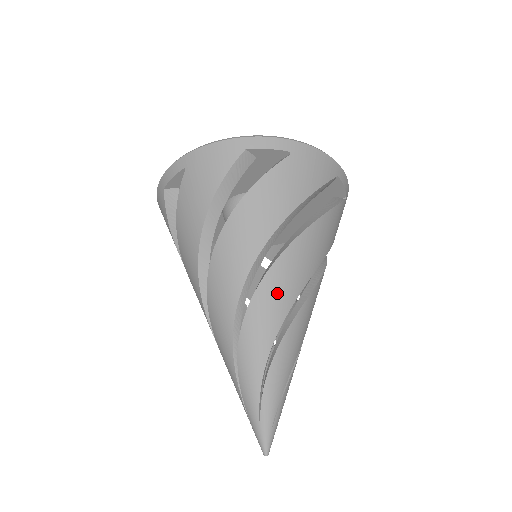
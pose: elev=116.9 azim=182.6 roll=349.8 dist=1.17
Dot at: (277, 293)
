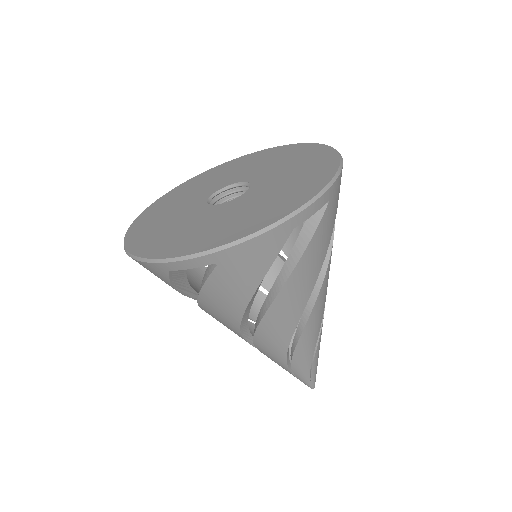
Dot at: (272, 340)
